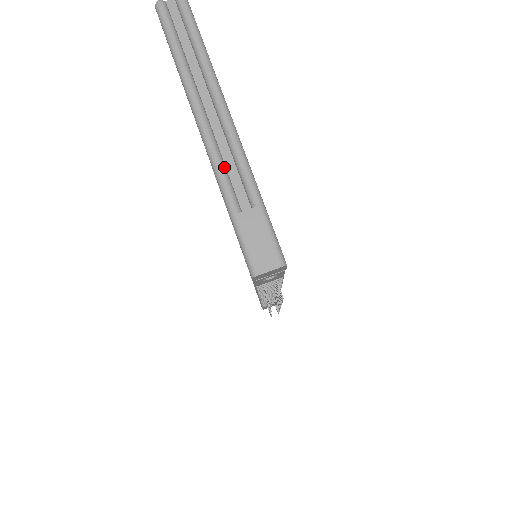
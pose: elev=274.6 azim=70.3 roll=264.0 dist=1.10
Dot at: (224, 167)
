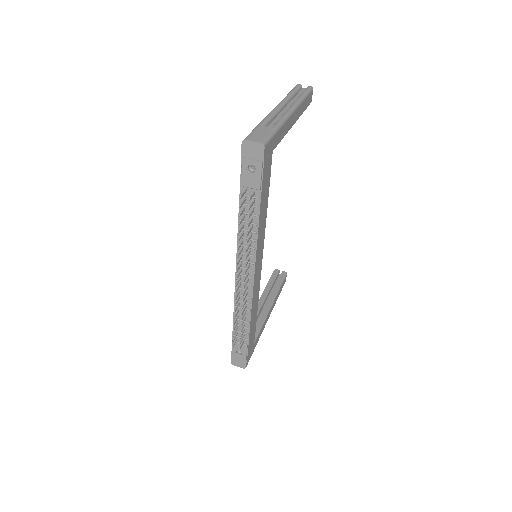
Dot at: (272, 117)
